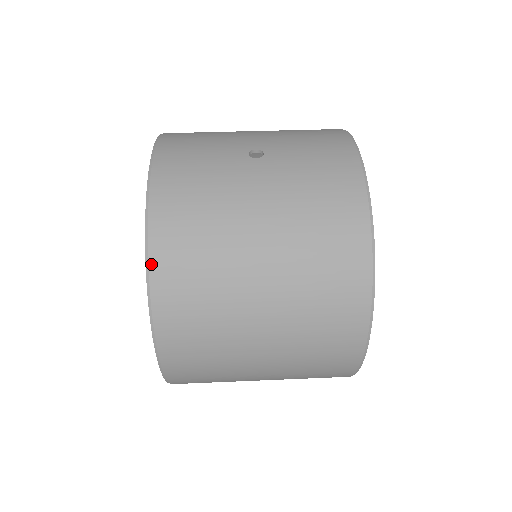
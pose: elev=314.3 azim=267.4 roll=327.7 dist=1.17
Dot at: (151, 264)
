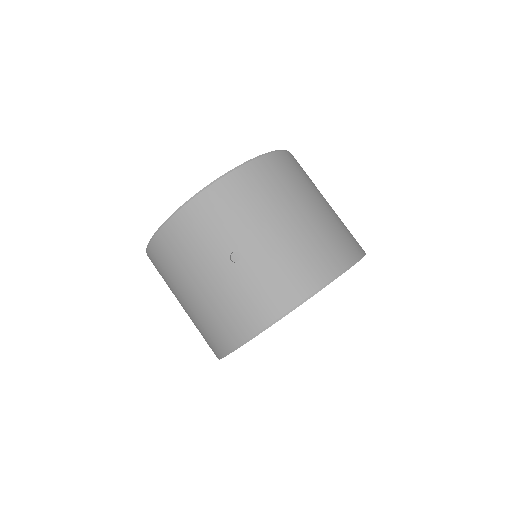
Dot at: (151, 245)
